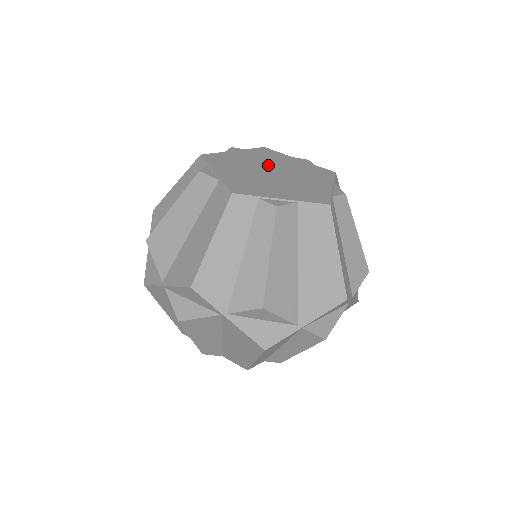
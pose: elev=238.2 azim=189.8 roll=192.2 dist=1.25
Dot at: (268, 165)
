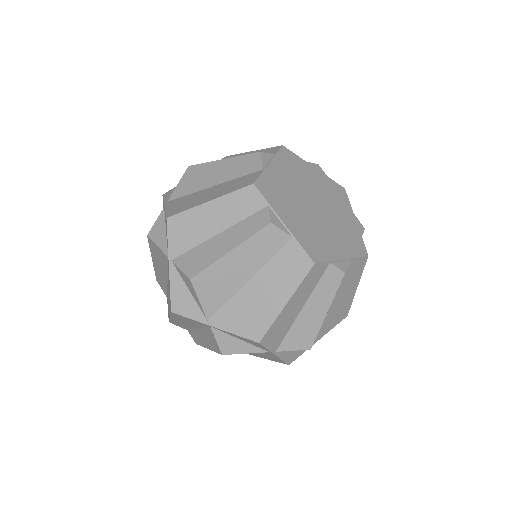
Dot at: (321, 199)
